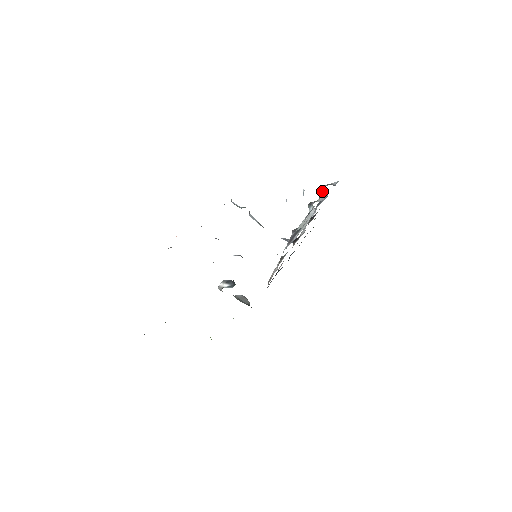
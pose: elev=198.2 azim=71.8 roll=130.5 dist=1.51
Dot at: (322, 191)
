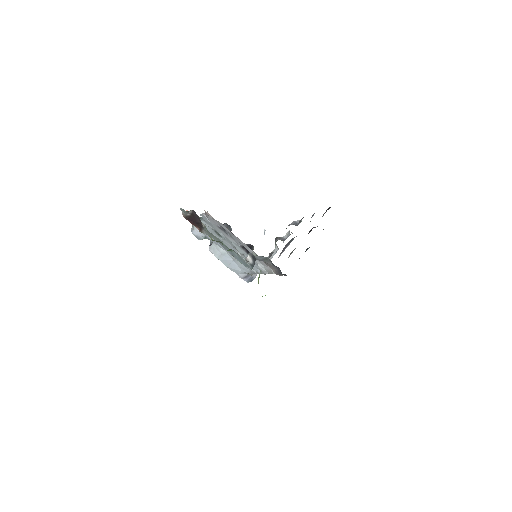
Dot at: occluded
